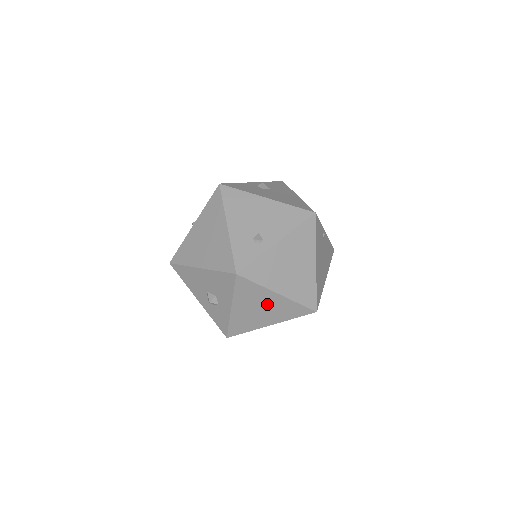
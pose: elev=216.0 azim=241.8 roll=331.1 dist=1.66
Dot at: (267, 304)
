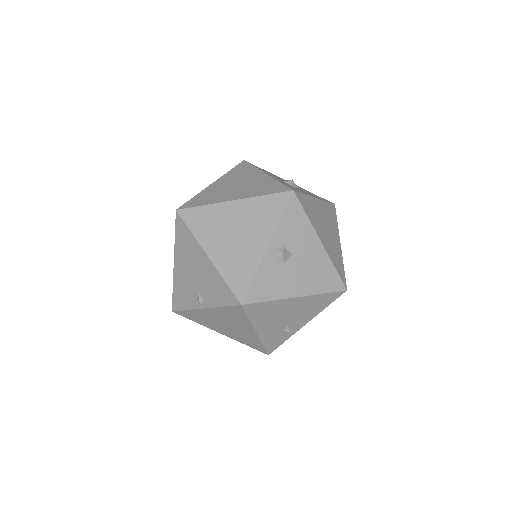
Dot at: occluded
